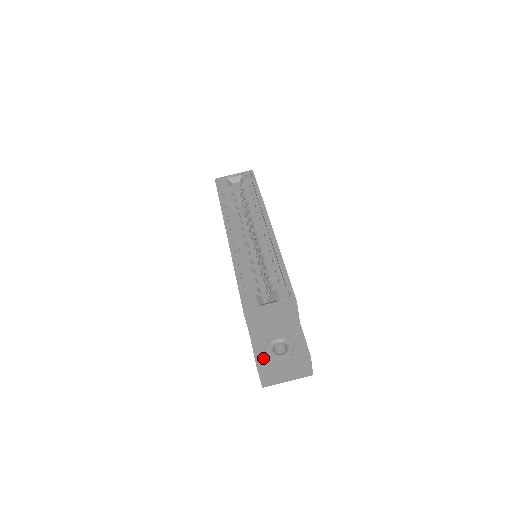
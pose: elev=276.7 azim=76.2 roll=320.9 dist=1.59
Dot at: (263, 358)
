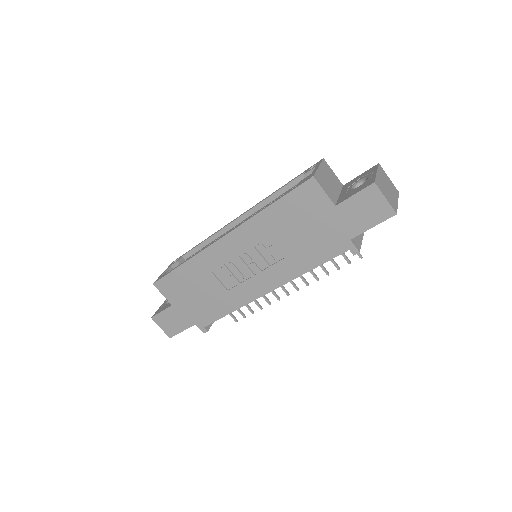
Dot at: (365, 185)
